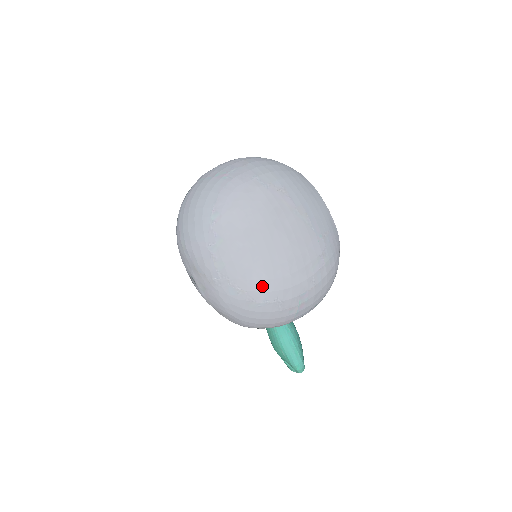
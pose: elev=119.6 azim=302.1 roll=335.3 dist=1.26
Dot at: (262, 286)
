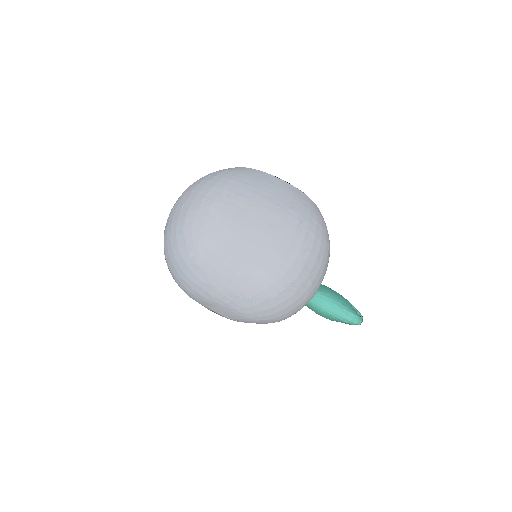
Dot at: (266, 283)
